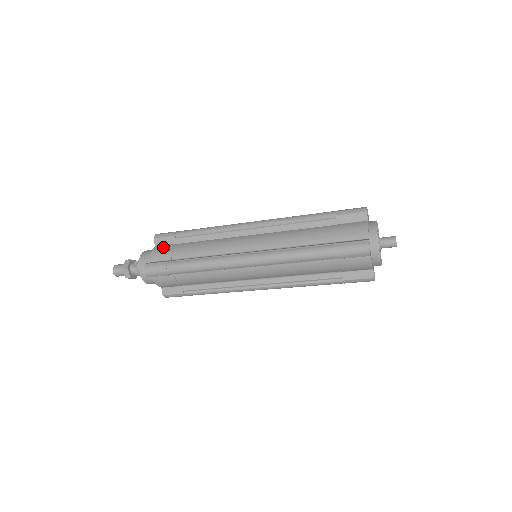
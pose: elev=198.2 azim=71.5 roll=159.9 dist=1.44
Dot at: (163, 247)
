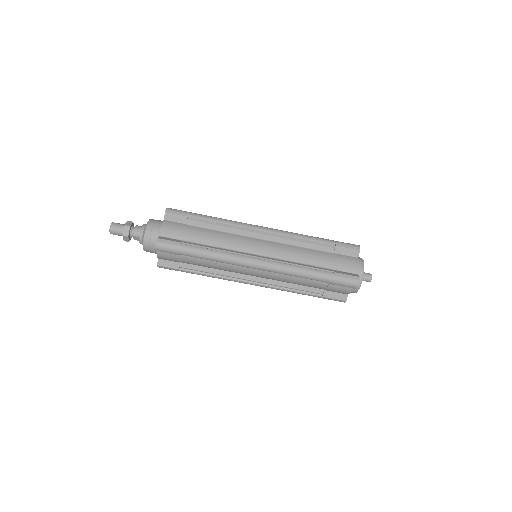
Dot at: occluded
